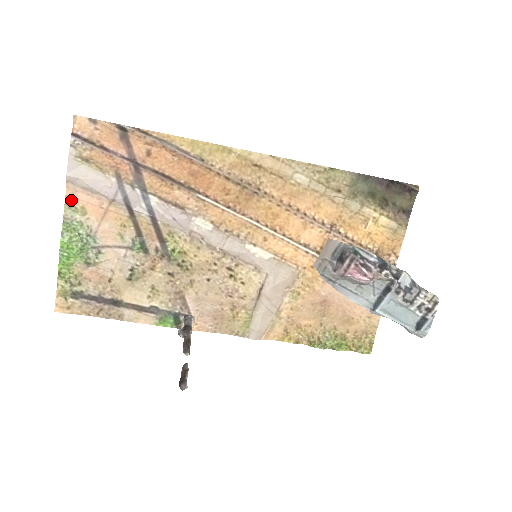
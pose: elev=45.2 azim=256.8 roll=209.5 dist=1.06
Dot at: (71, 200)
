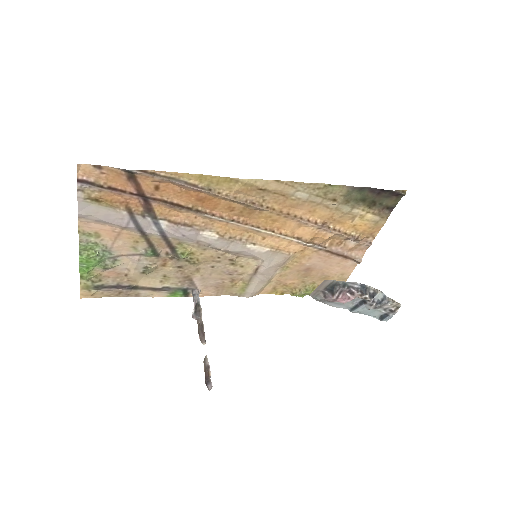
Dot at: (84, 229)
